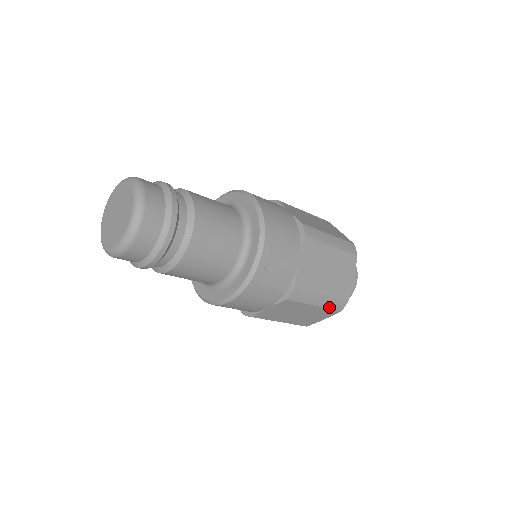
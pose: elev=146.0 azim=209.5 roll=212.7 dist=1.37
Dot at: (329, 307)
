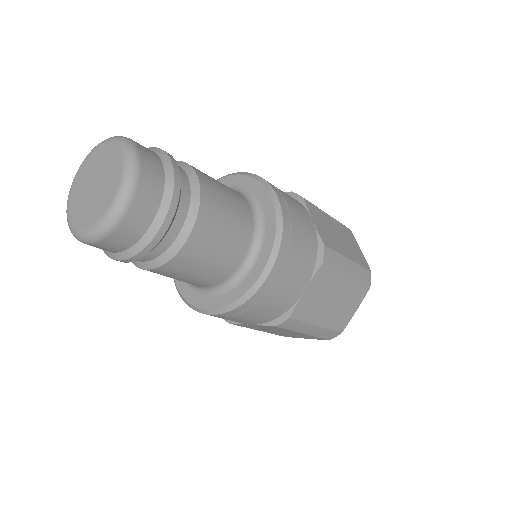
Dot at: occluded
